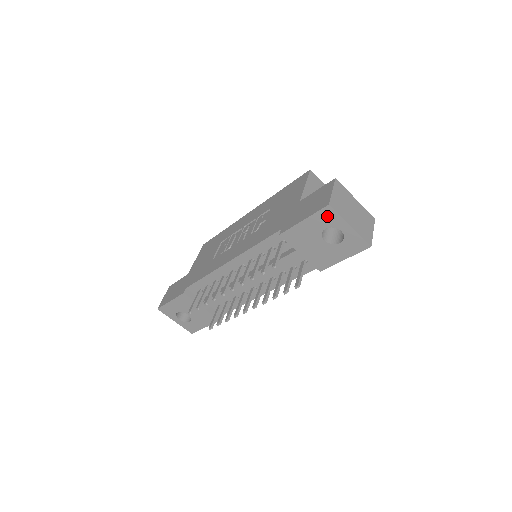
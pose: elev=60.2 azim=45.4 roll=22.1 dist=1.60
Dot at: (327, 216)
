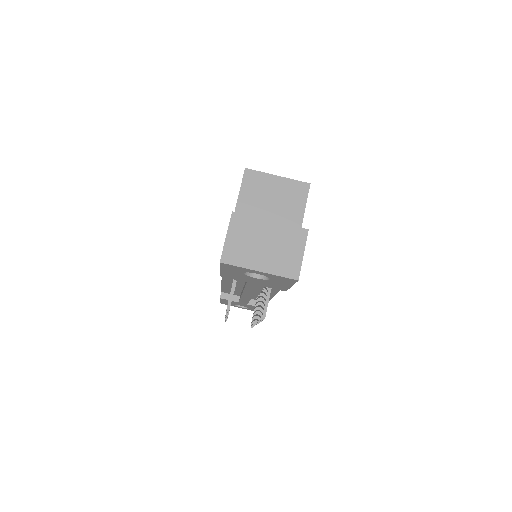
Dot at: (231, 267)
